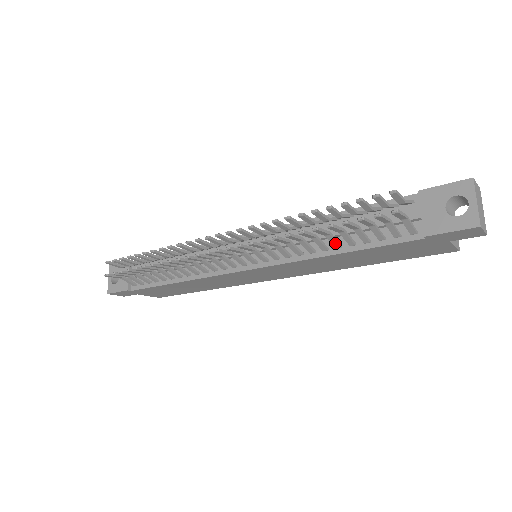
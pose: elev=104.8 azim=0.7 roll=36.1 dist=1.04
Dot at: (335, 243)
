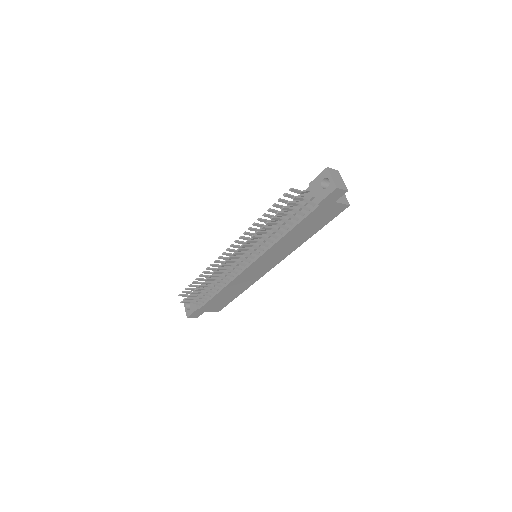
Dot at: (283, 227)
